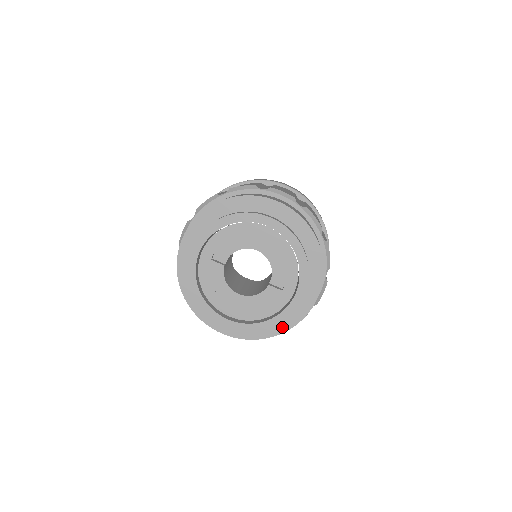
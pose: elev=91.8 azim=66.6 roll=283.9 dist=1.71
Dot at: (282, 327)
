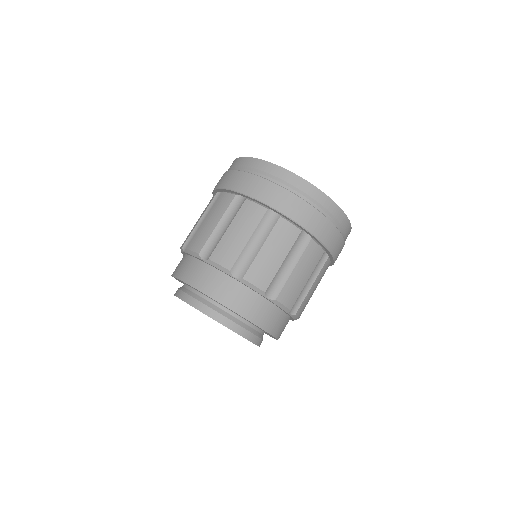
Dot at: occluded
